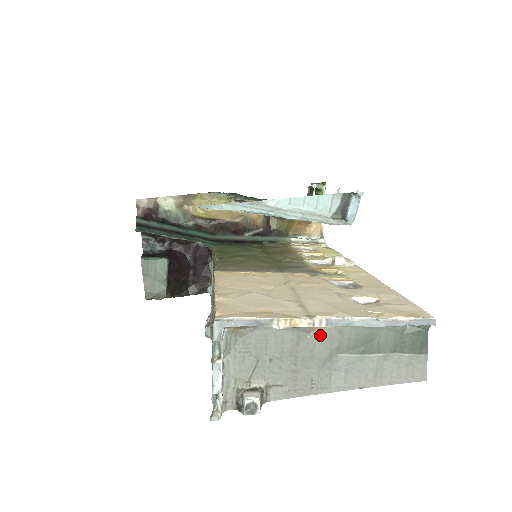
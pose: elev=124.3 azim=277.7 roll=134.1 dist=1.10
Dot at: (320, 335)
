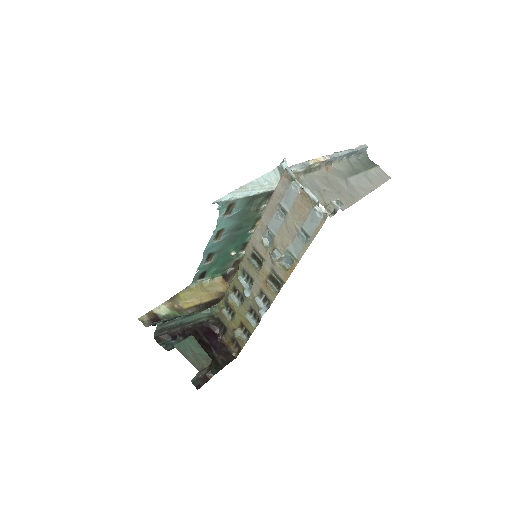
Dot at: (332, 172)
